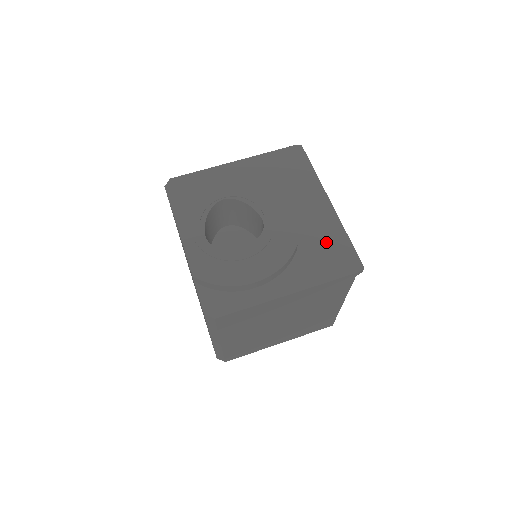
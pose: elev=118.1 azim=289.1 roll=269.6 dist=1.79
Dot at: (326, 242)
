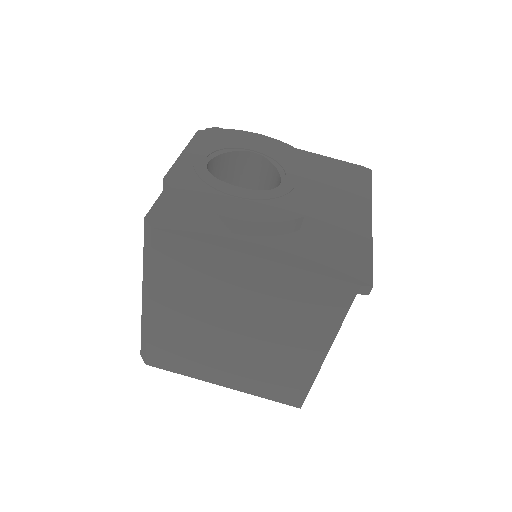
Dot at: (341, 242)
